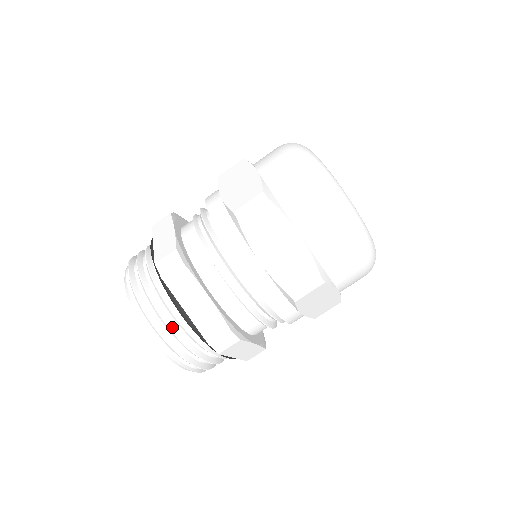
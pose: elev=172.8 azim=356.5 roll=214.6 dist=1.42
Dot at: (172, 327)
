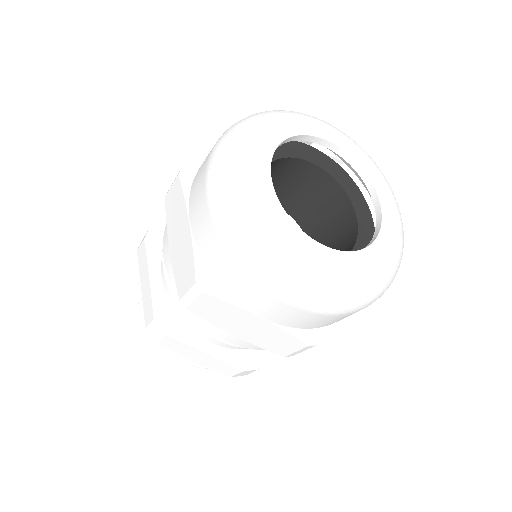
Dot at: occluded
